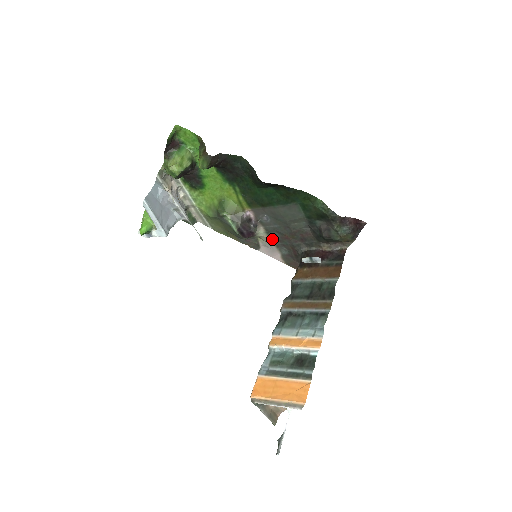
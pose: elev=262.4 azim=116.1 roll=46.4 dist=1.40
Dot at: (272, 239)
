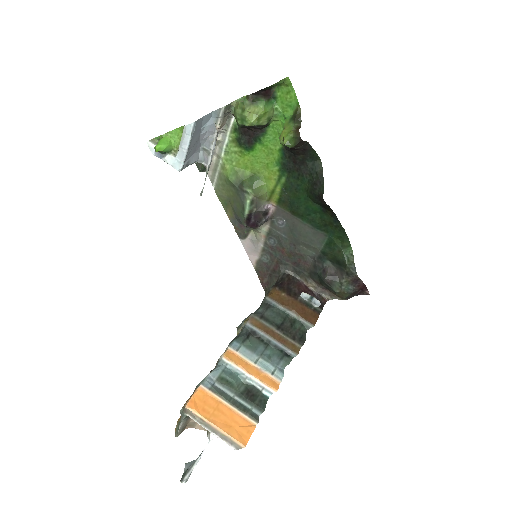
Dot at: (266, 242)
